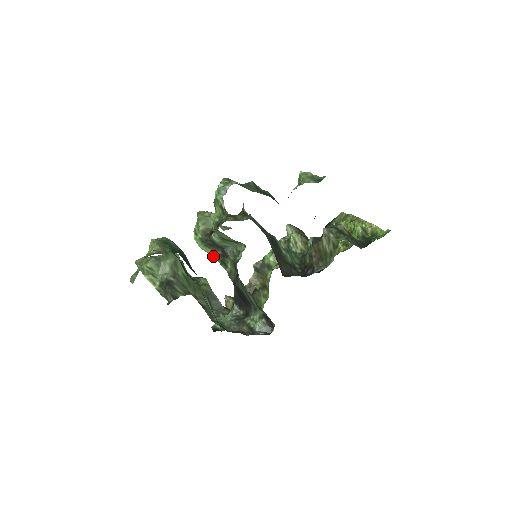
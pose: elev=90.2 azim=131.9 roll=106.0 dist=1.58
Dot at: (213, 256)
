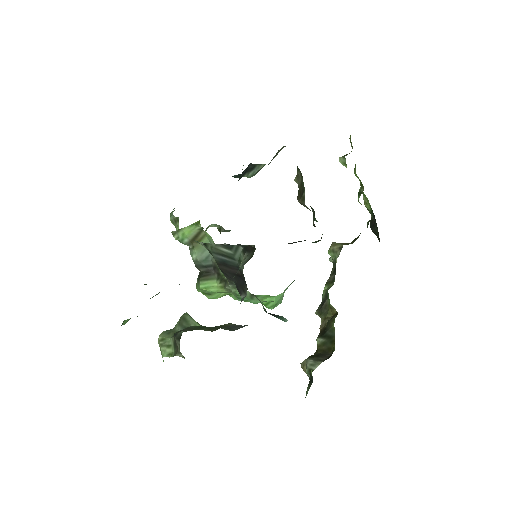
Dot at: (217, 289)
